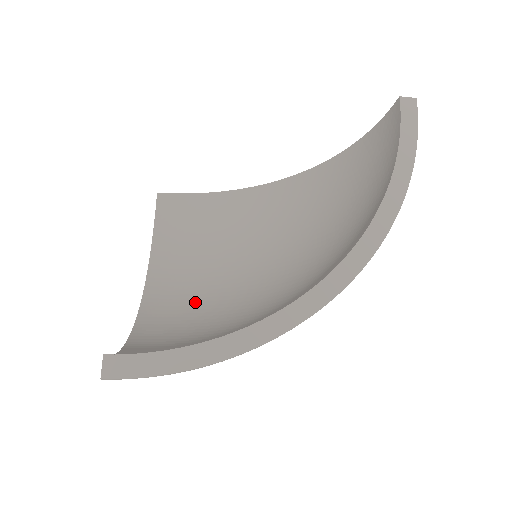
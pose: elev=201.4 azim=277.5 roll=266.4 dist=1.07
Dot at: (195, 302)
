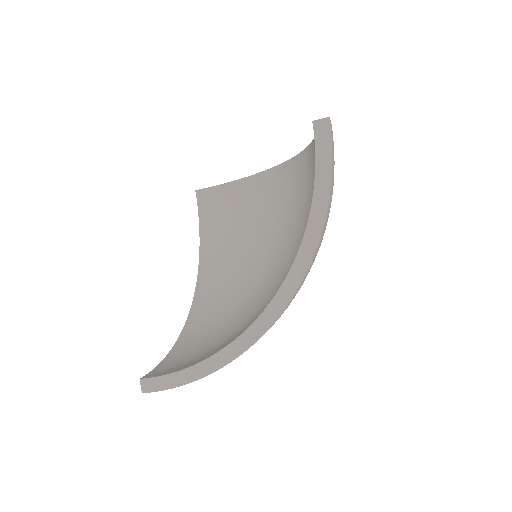
Dot at: (228, 292)
